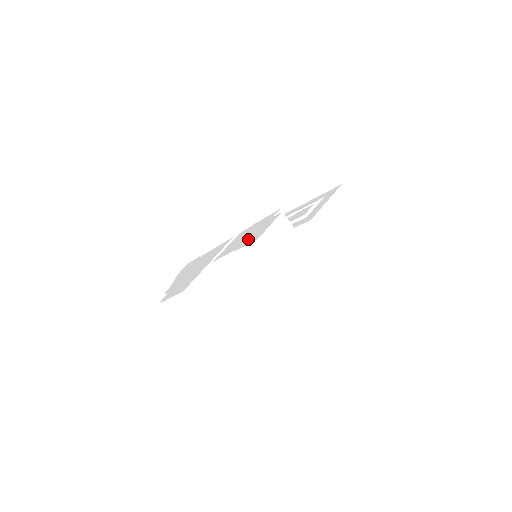
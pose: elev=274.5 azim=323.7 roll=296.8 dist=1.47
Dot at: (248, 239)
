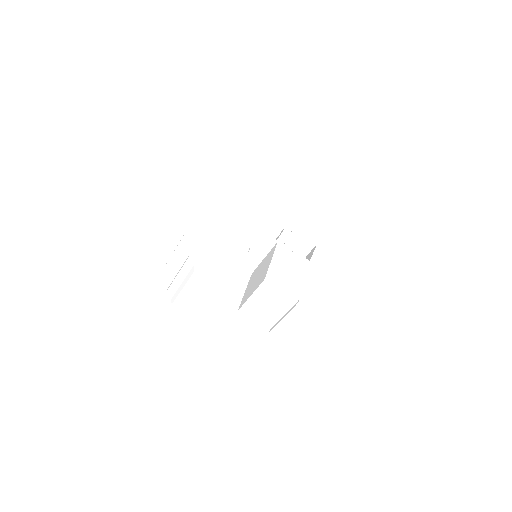
Dot at: (309, 296)
